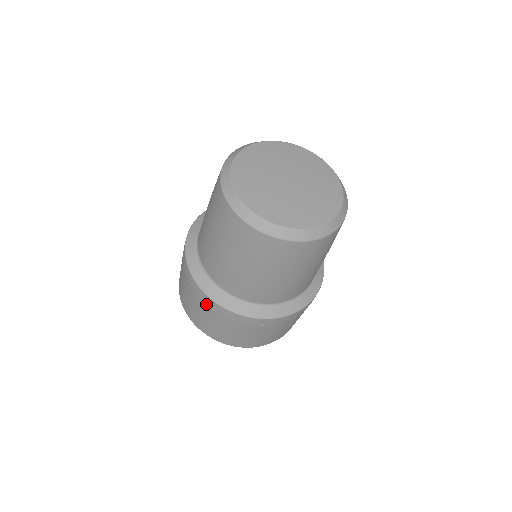
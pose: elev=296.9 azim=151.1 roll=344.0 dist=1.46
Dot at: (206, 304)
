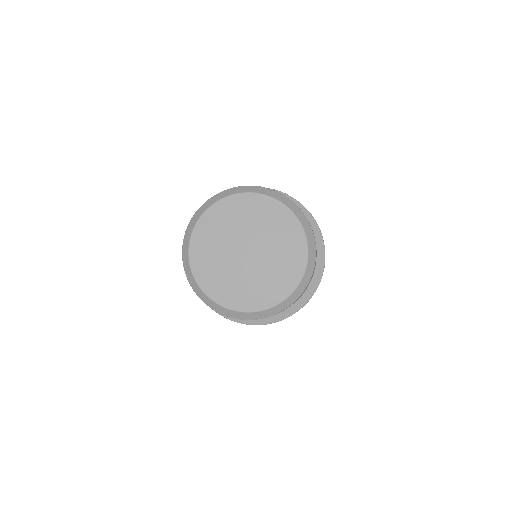
Dot at: occluded
